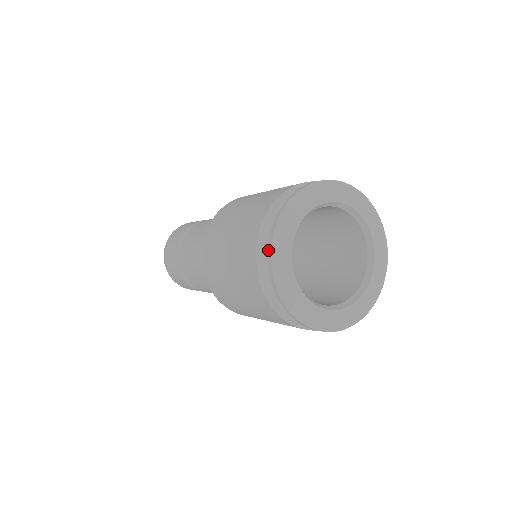
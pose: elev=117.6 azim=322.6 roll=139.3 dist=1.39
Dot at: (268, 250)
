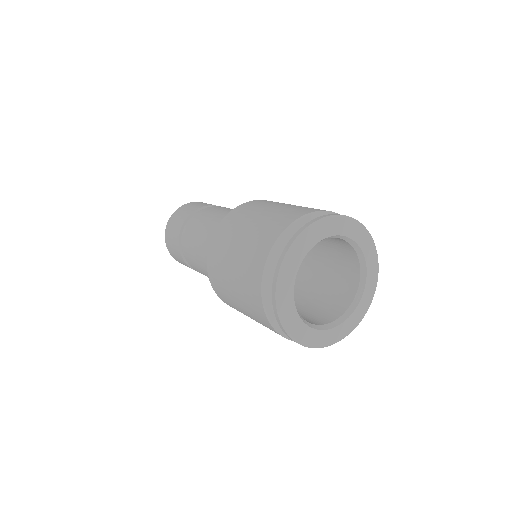
Dot at: (296, 233)
